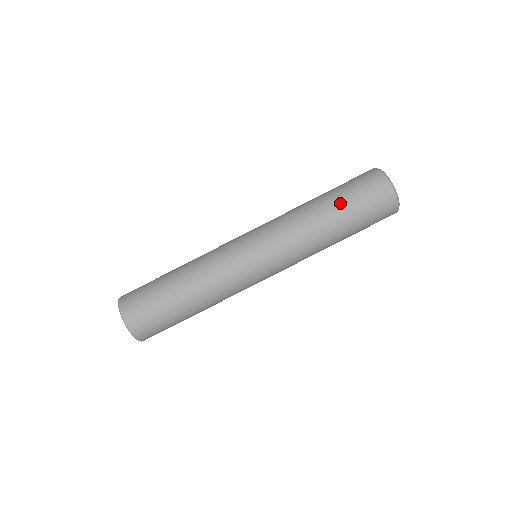
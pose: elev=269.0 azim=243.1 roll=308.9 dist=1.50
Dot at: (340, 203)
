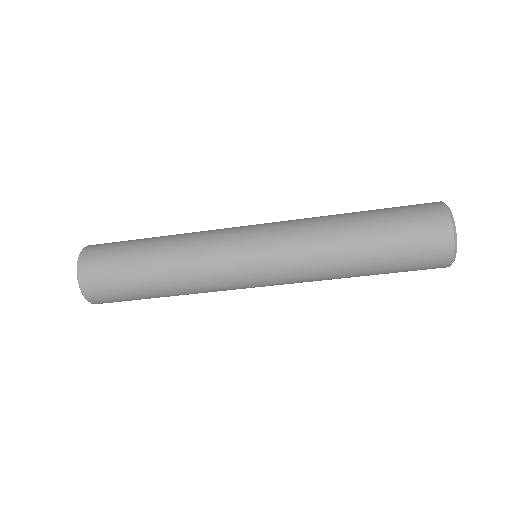
Dot at: (380, 242)
